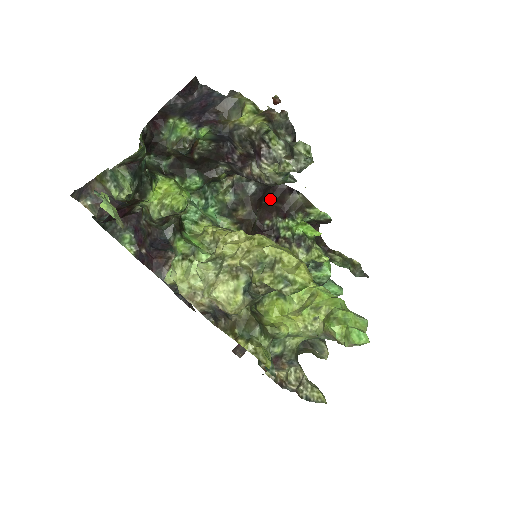
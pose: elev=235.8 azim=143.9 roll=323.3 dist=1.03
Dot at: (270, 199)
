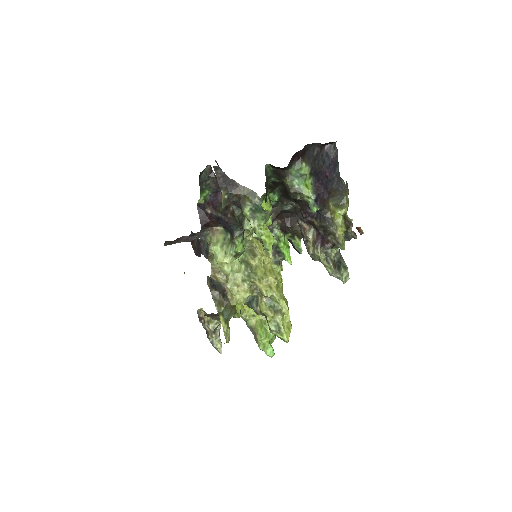
Dot at: (286, 214)
